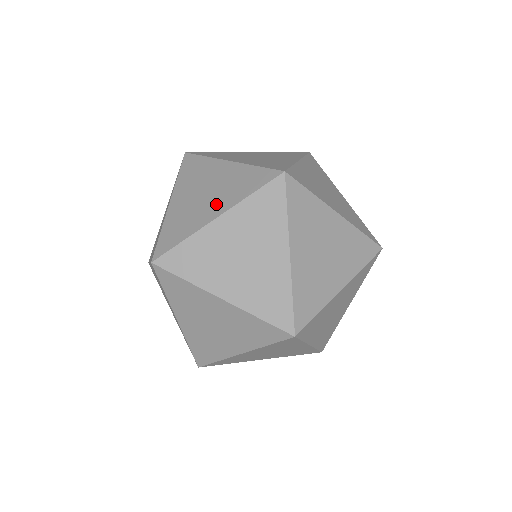
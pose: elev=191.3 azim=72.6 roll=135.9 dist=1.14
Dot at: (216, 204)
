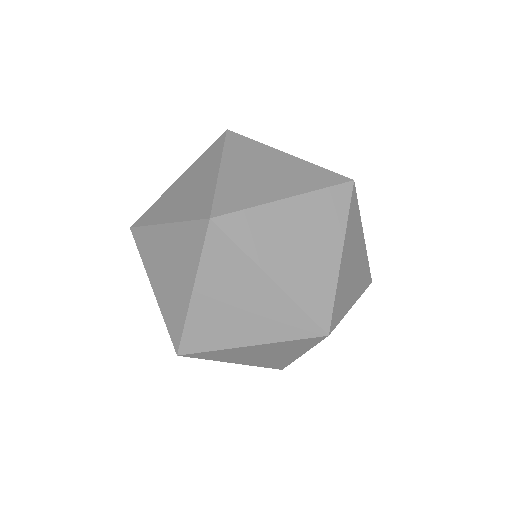
Dot at: occluded
